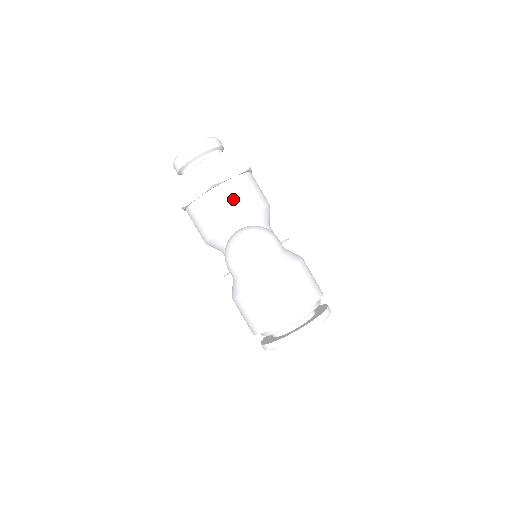
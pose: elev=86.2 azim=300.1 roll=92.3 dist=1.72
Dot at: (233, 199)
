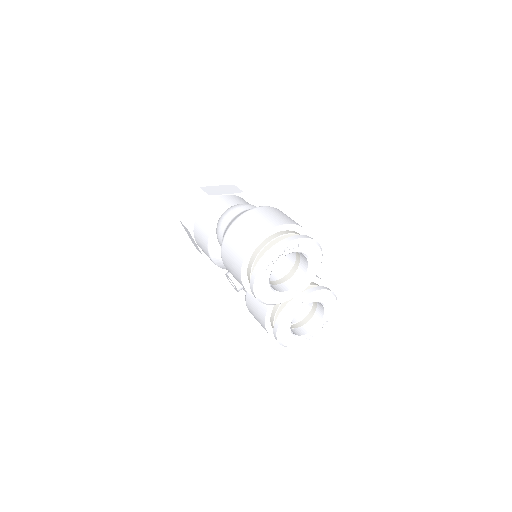
Dot at: (226, 203)
